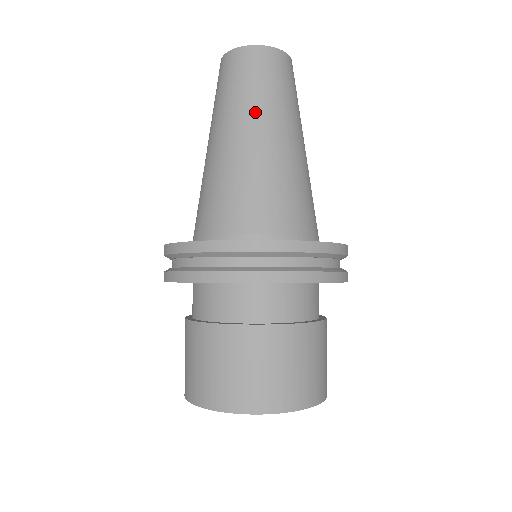
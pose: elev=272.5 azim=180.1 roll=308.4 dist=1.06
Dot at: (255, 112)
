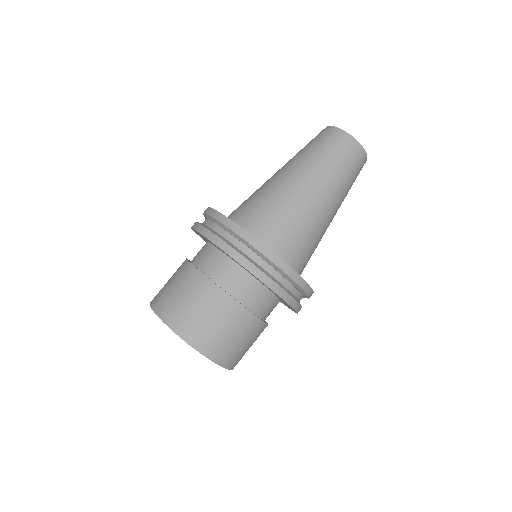
Dot at: (295, 159)
